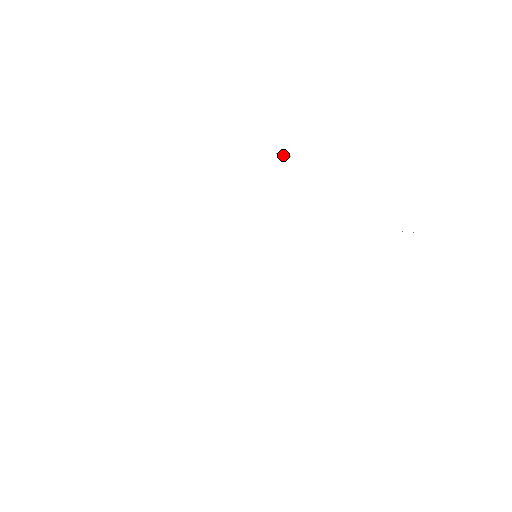
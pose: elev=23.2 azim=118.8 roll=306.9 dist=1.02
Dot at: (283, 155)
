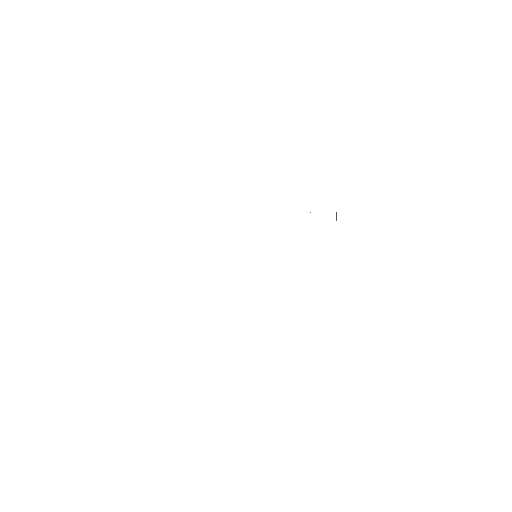
Dot at: occluded
